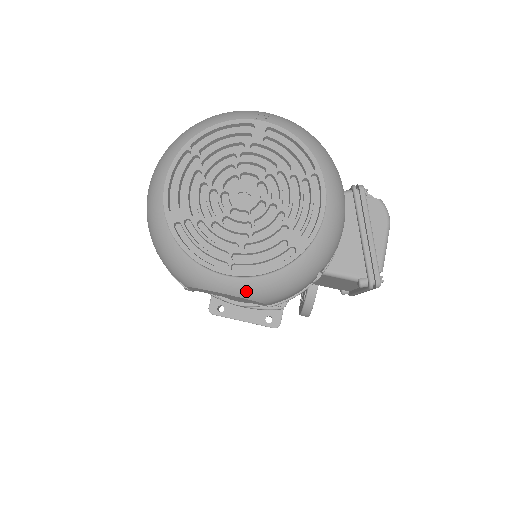
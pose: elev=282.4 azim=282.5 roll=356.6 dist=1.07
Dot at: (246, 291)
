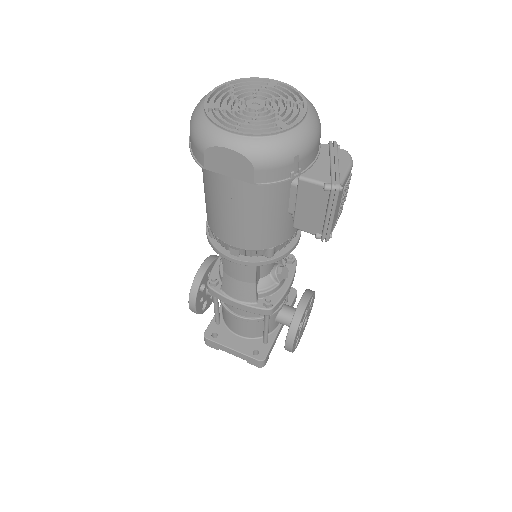
Dot at: (243, 147)
